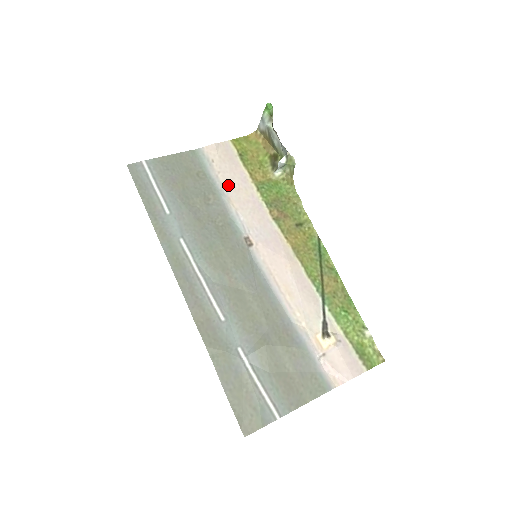
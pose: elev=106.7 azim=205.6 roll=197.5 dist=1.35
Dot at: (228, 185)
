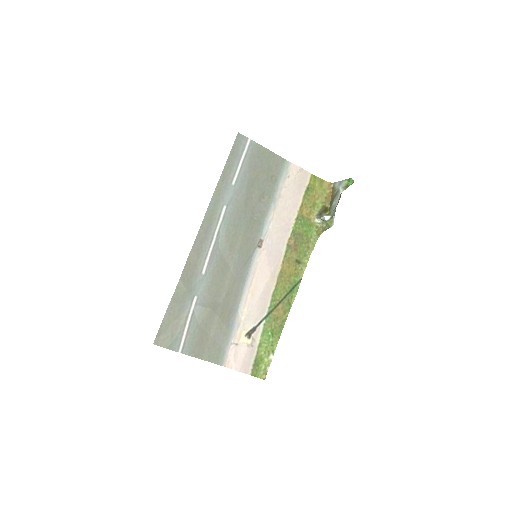
Dot at: (283, 200)
